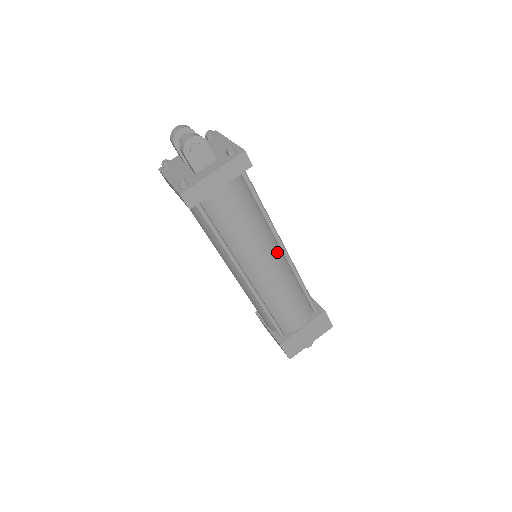
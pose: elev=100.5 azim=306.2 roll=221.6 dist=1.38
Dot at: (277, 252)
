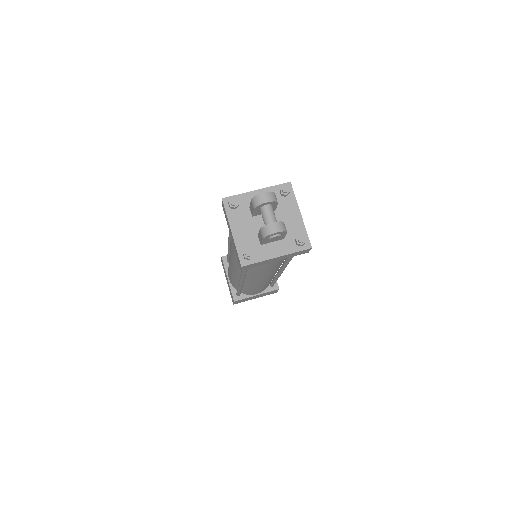
Dot at: occluded
